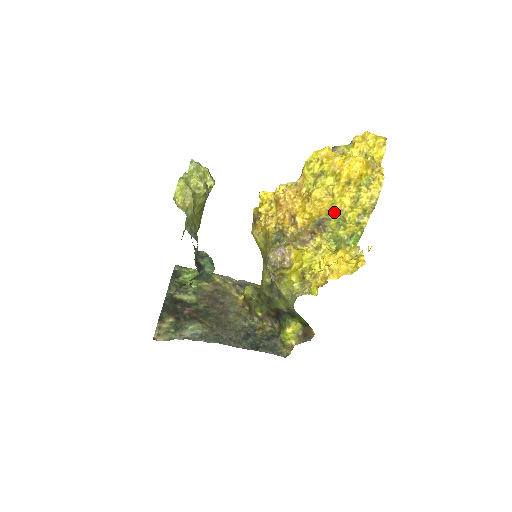
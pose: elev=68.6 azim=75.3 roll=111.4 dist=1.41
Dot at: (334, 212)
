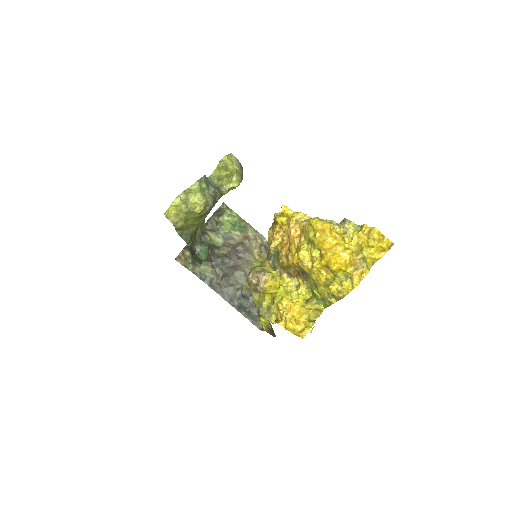
Dot at: (312, 277)
